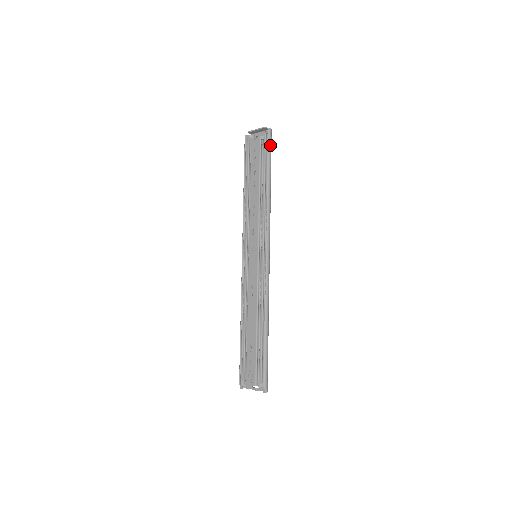
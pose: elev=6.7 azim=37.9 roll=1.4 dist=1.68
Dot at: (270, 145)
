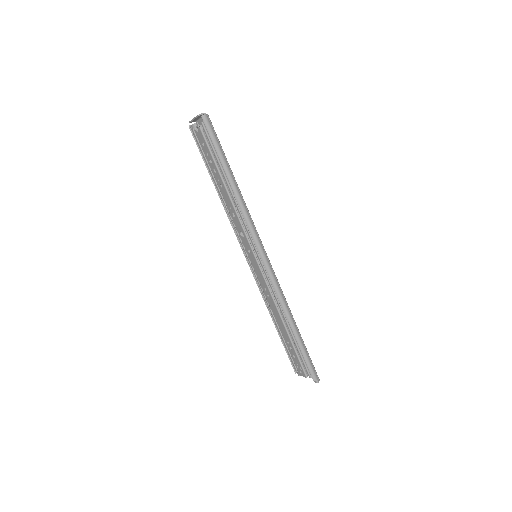
Dot at: (212, 135)
